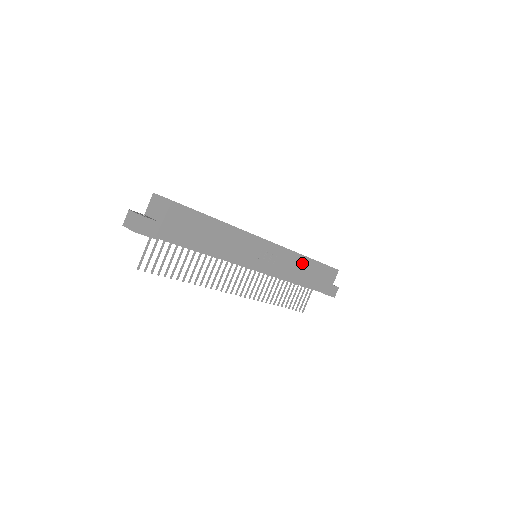
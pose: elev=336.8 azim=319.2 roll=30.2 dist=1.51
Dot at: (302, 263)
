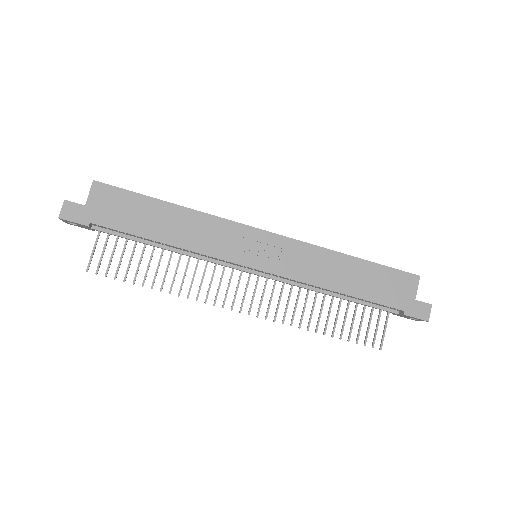
Dot at: (335, 262)
